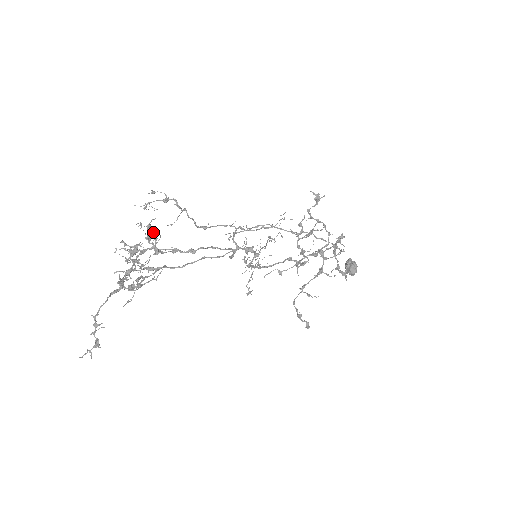
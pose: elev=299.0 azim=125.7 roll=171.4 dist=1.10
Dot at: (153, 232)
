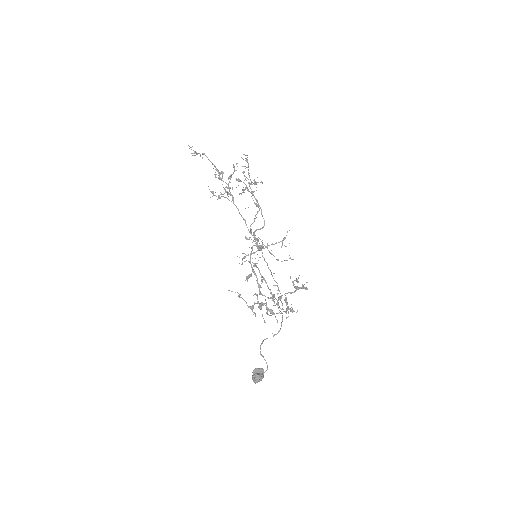
Dot at: (257, 182)
